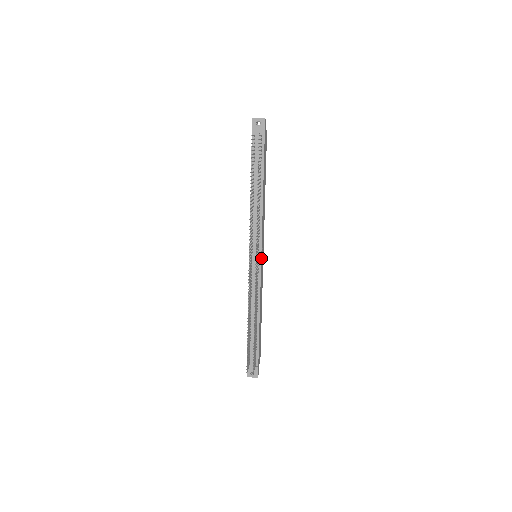
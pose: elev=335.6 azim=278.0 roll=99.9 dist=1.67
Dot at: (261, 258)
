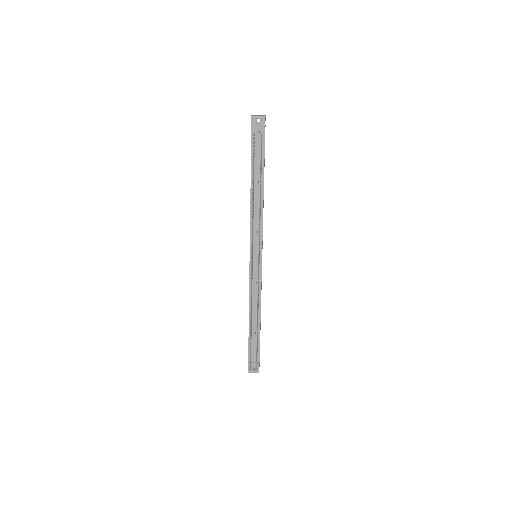
Dot at: occluded
